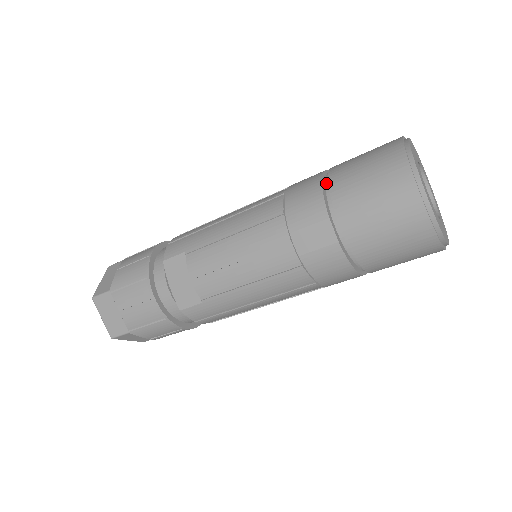
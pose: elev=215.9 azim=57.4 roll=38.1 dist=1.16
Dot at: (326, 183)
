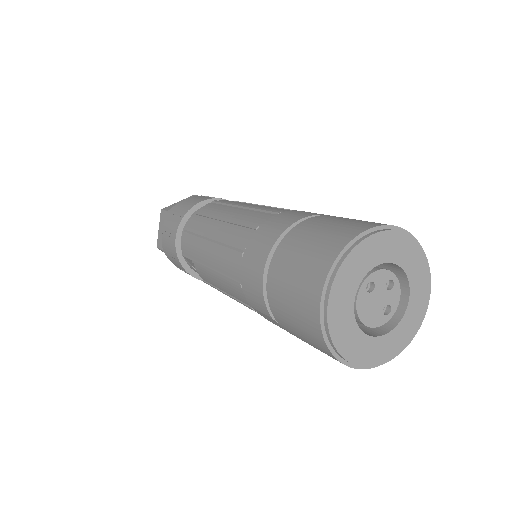
Dot at: (267, 279)
